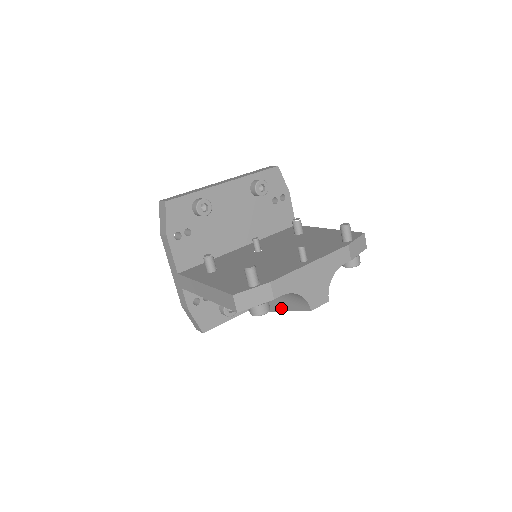
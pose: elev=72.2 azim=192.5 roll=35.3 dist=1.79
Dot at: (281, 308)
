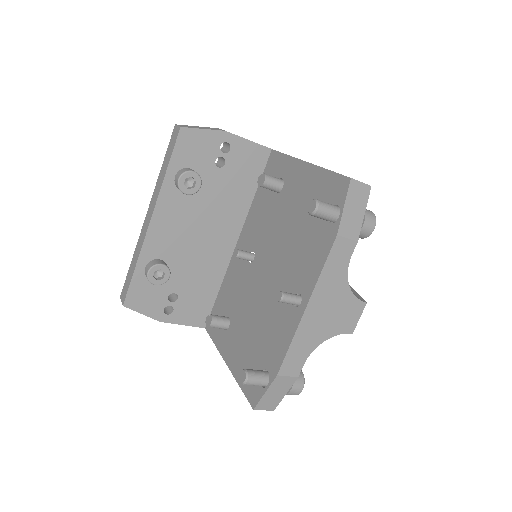
Dot at: occluded
